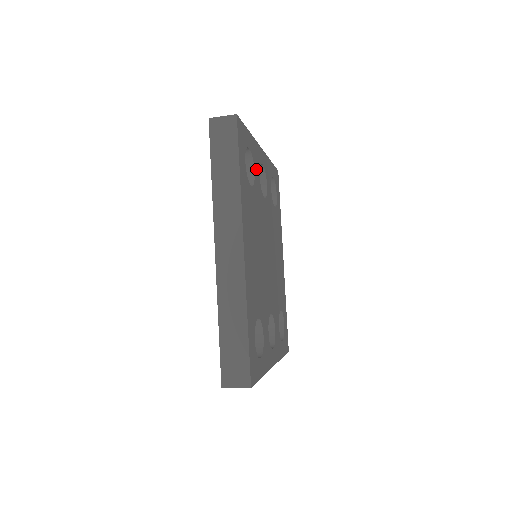
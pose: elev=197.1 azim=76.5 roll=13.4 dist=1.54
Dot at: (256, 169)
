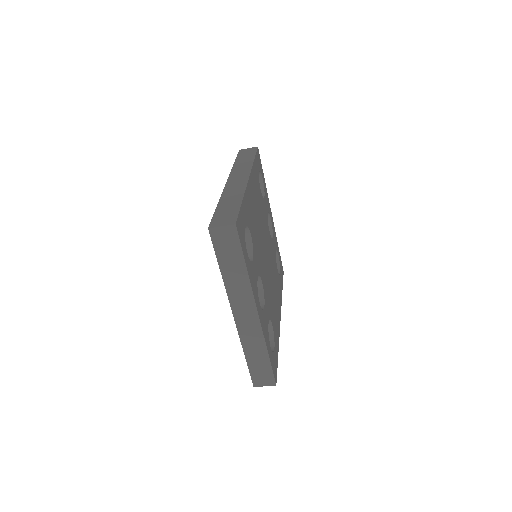
Dot at: (266, 202)
